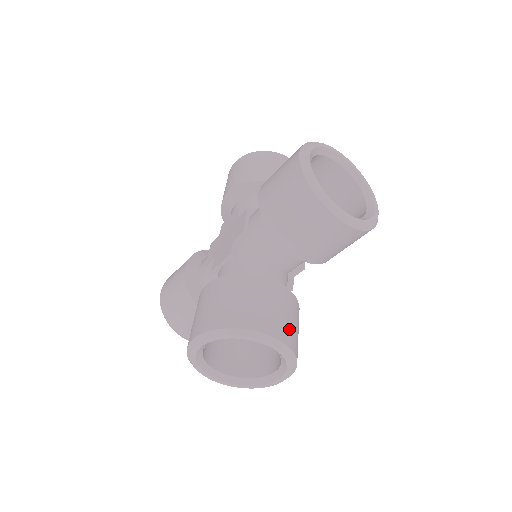
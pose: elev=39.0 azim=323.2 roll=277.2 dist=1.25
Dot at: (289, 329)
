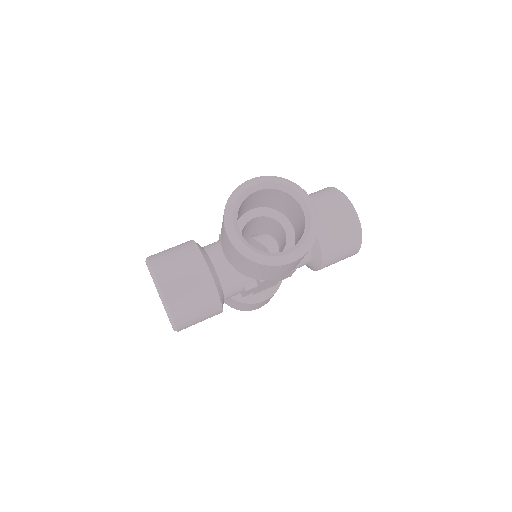
Dot at: (179, 291)
